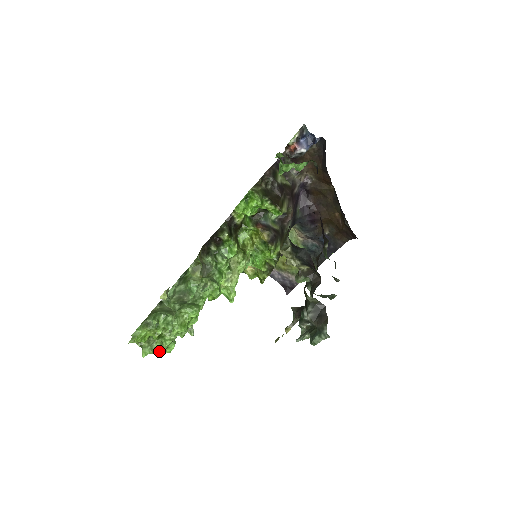
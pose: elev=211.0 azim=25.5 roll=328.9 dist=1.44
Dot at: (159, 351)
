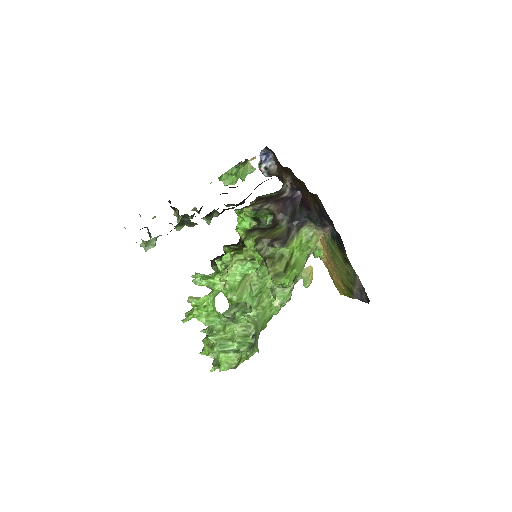
Dot at: (219, 366)
